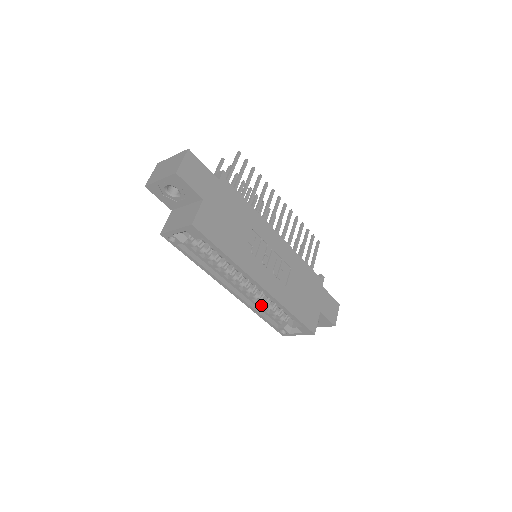
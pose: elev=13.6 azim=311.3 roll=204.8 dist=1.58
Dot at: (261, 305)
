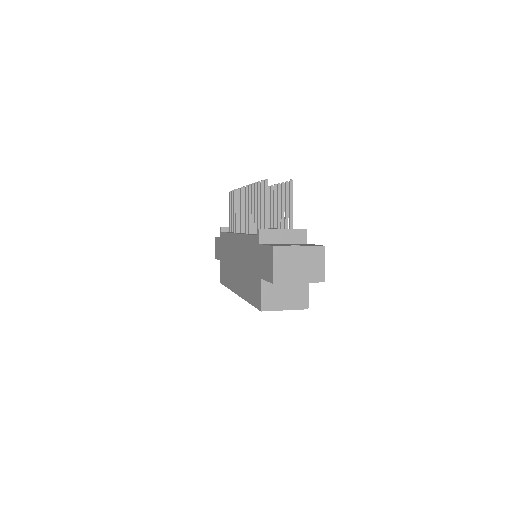
Dot at: occluded
